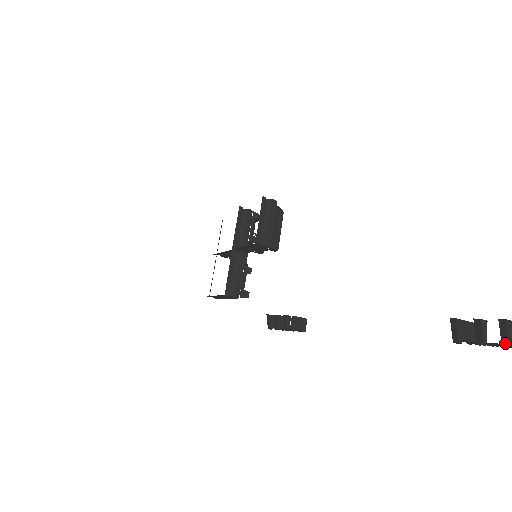
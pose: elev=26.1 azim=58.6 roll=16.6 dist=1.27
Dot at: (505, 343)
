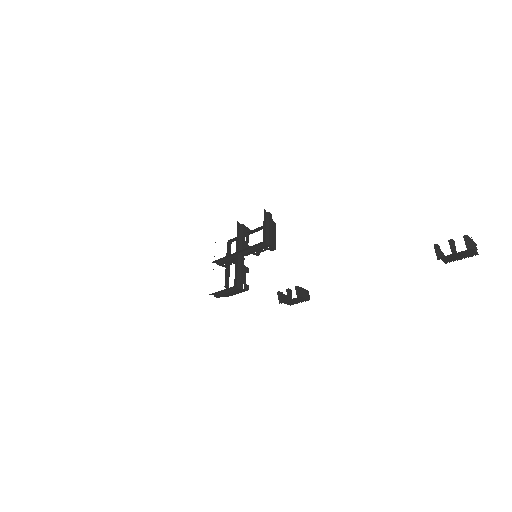
Dot at: (469, 247)
